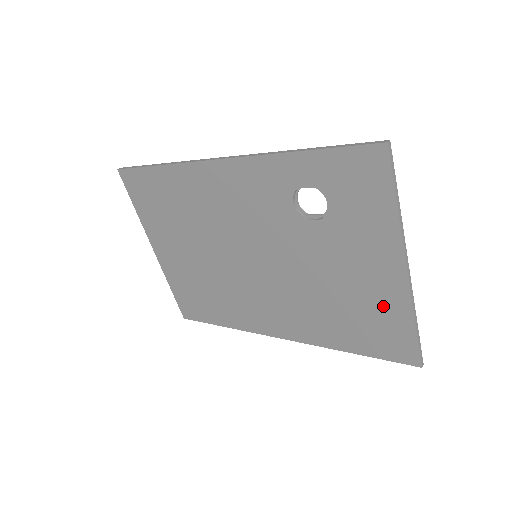
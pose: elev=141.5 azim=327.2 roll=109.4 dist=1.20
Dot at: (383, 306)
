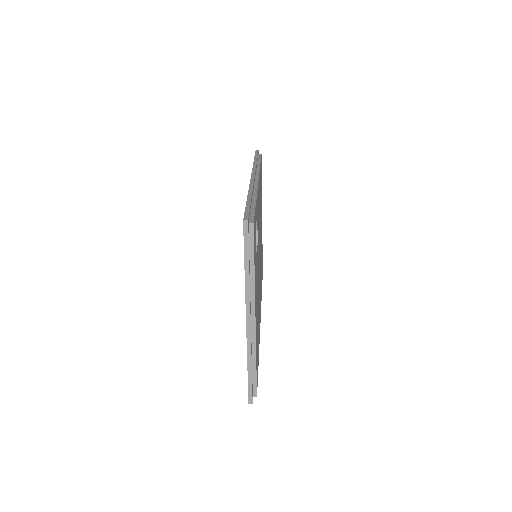
Dot at: occluded
